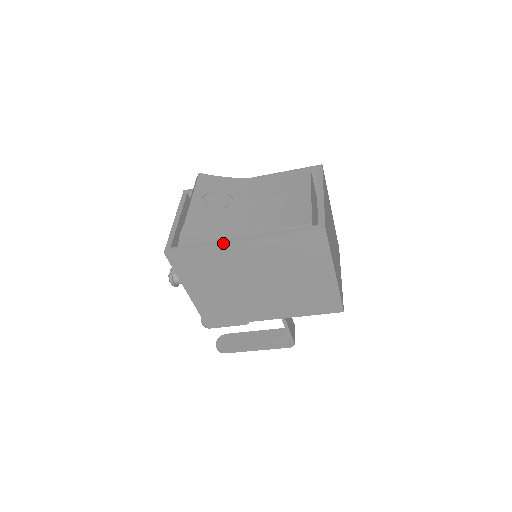
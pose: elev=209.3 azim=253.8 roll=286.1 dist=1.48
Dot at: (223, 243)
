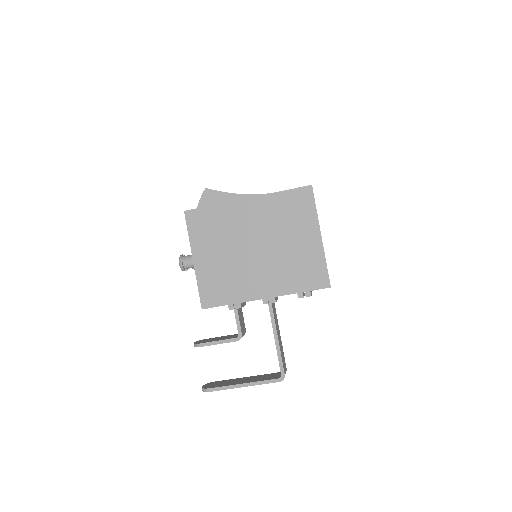
Dot at: (233, 201)
